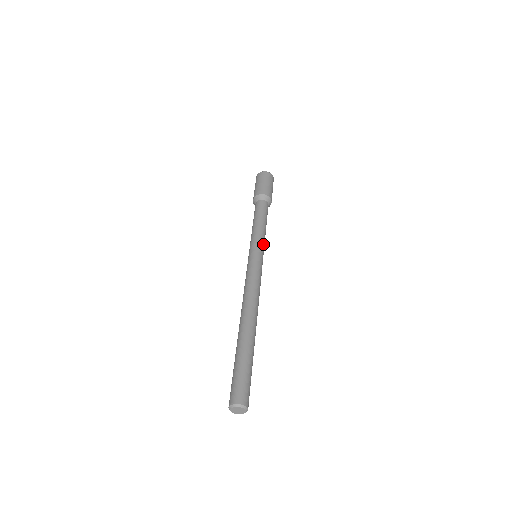
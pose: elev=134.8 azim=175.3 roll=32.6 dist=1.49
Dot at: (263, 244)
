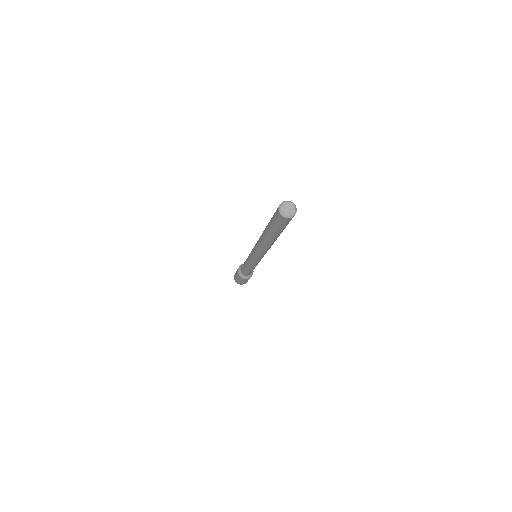
Dot at: occluded
